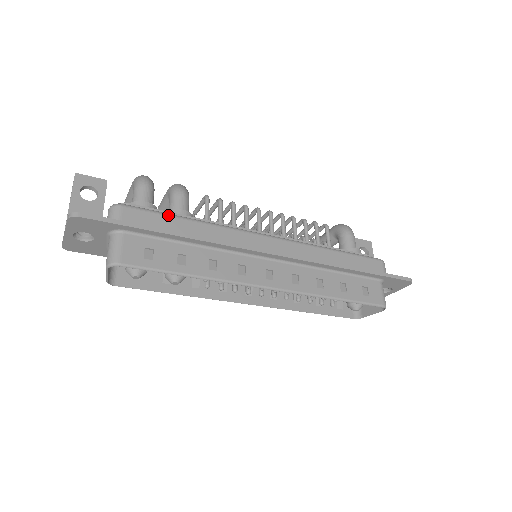
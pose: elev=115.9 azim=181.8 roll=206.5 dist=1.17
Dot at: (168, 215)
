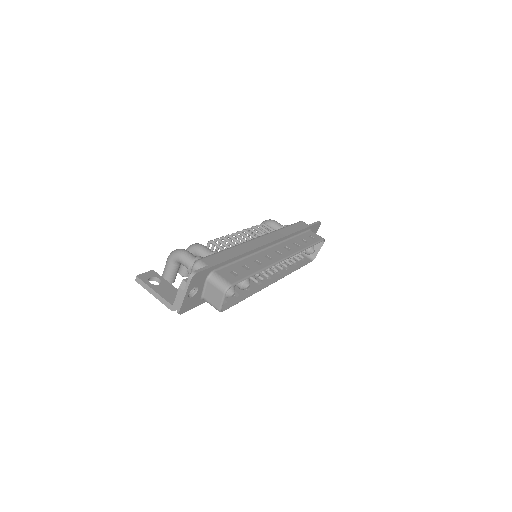
Dot at: (219, 252)
